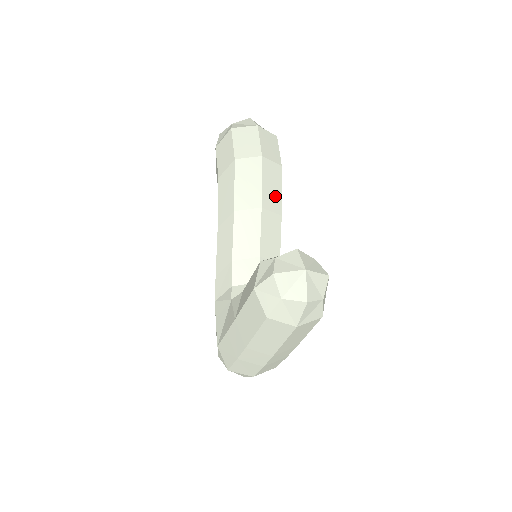
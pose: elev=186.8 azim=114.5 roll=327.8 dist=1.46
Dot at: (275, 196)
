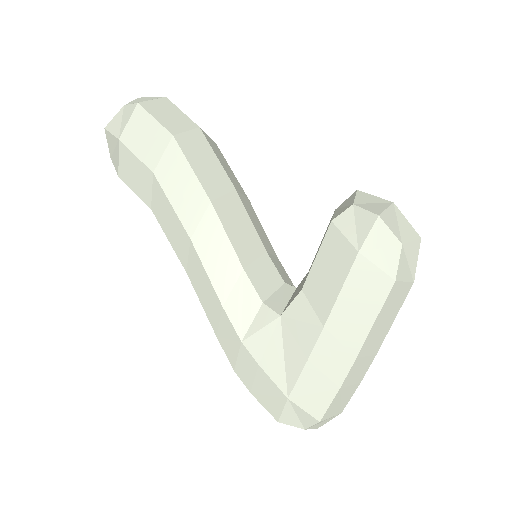
Dot at: (233, 177)
